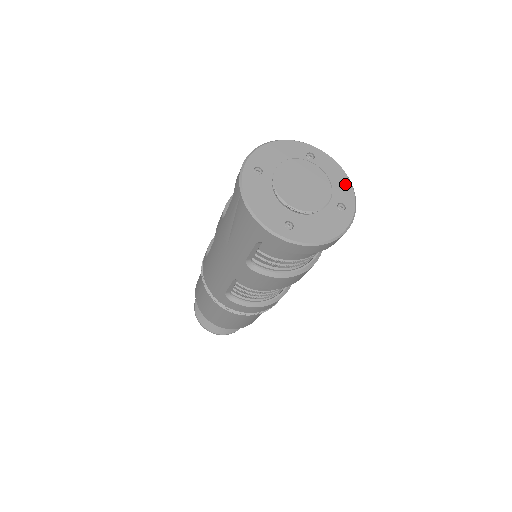
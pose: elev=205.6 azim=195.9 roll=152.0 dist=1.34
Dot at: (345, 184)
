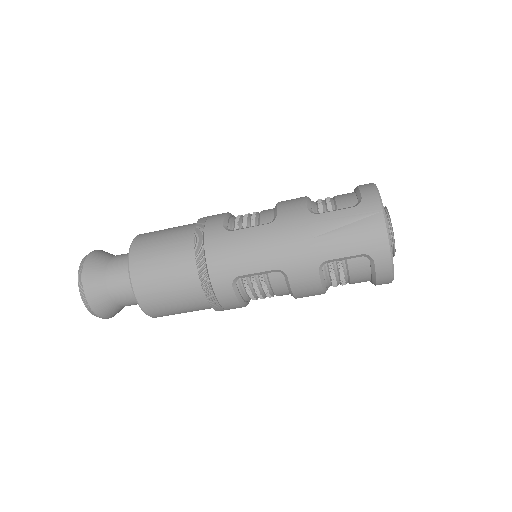
Dot at: occluded
